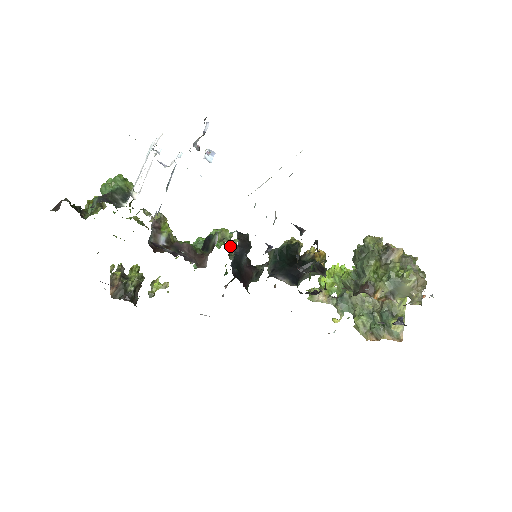
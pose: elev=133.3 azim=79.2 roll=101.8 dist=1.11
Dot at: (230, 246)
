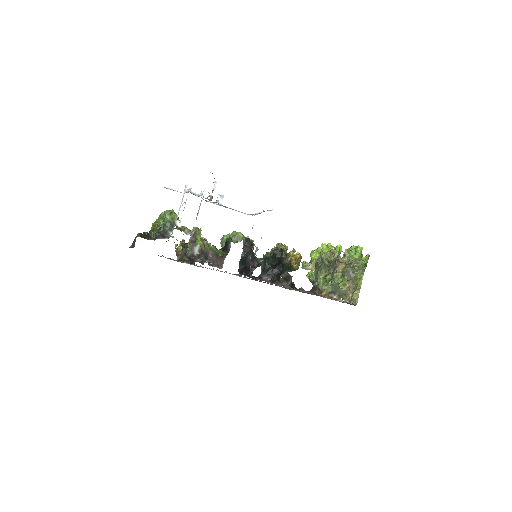
Dot at: occluded
